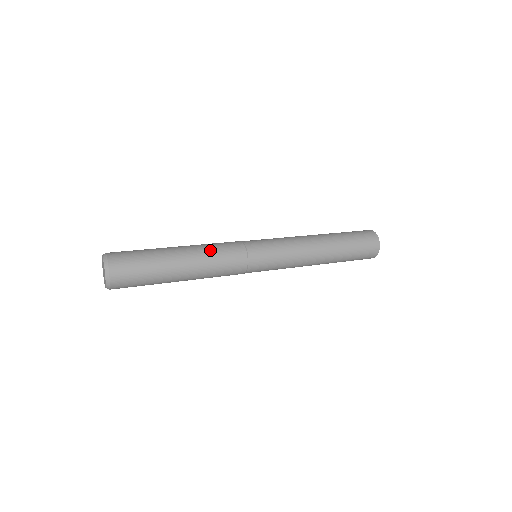
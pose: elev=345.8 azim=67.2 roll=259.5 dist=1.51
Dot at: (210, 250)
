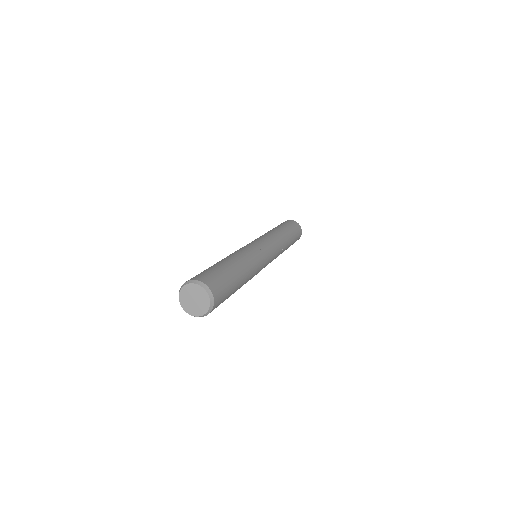
Dot at: (253, 265)
